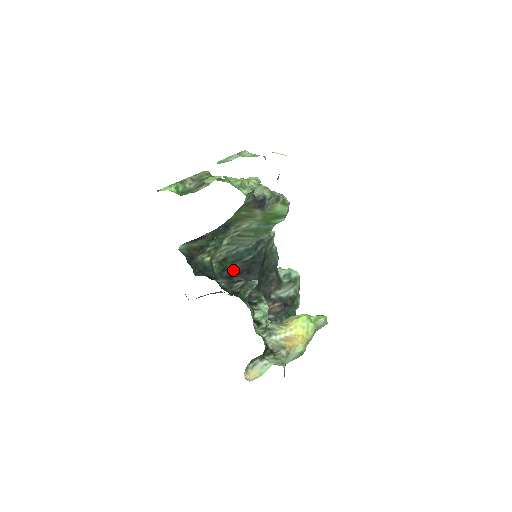
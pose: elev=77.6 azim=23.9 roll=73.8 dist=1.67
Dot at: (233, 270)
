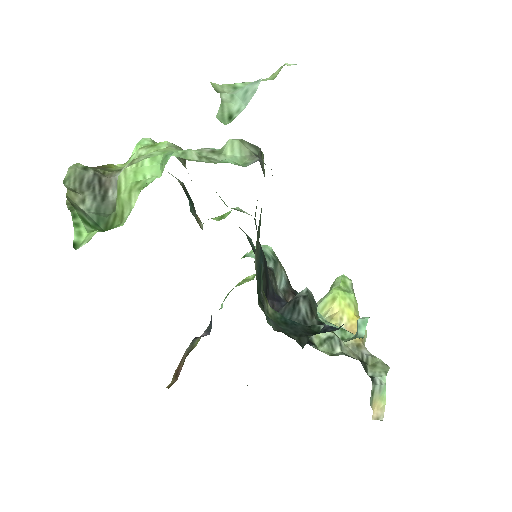
Dot at: occluded
